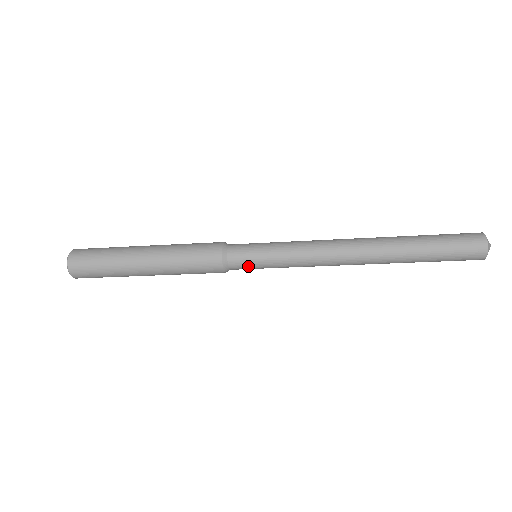
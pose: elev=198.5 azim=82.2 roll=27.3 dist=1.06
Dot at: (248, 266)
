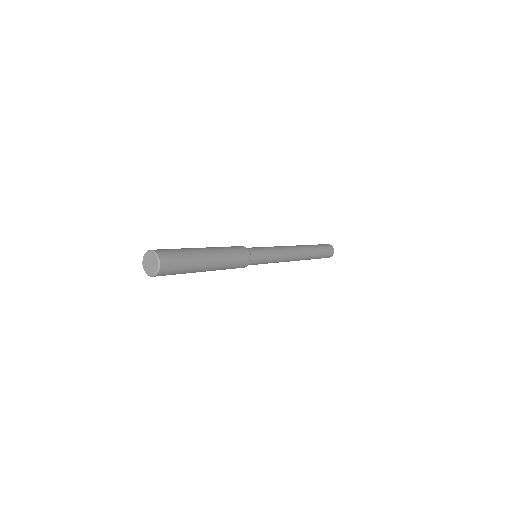
Dot at: (259, 259)
